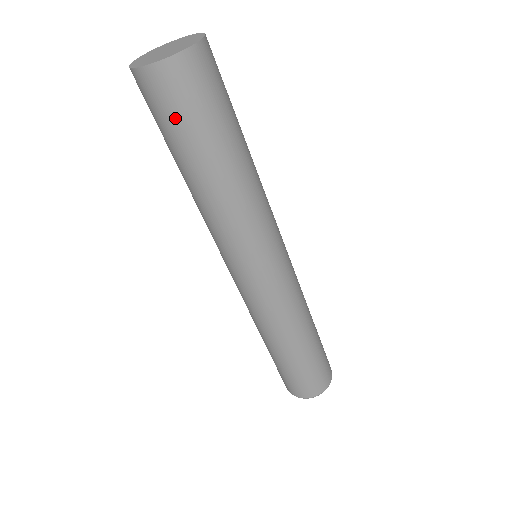
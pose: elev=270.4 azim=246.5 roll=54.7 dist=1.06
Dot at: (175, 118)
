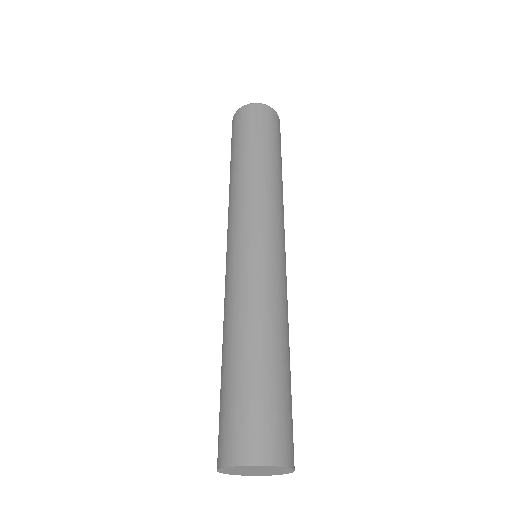
Dot at: occluded
